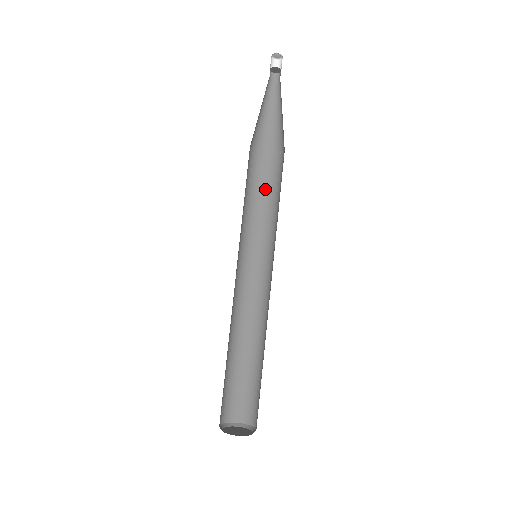
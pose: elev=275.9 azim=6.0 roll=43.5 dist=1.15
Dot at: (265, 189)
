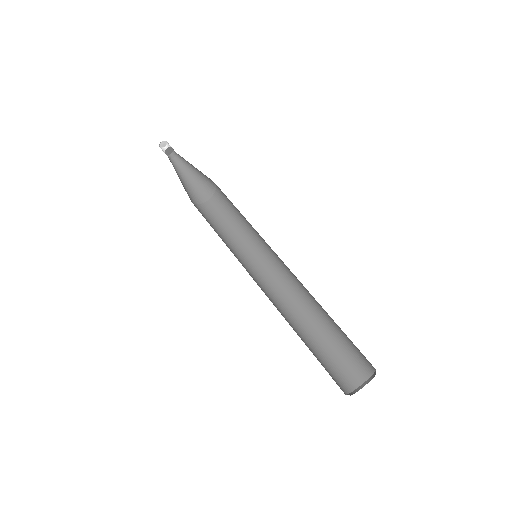
Dot at: (213, 224)
